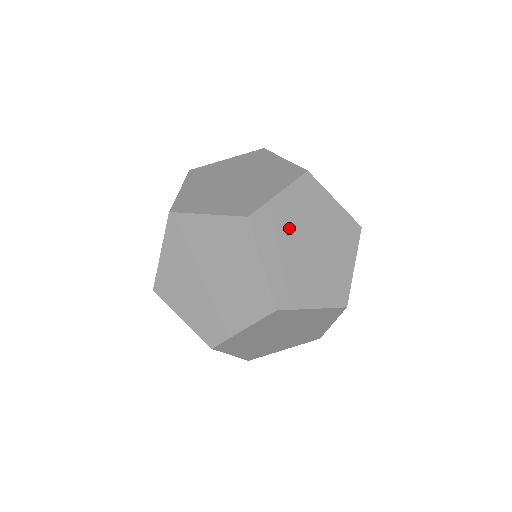
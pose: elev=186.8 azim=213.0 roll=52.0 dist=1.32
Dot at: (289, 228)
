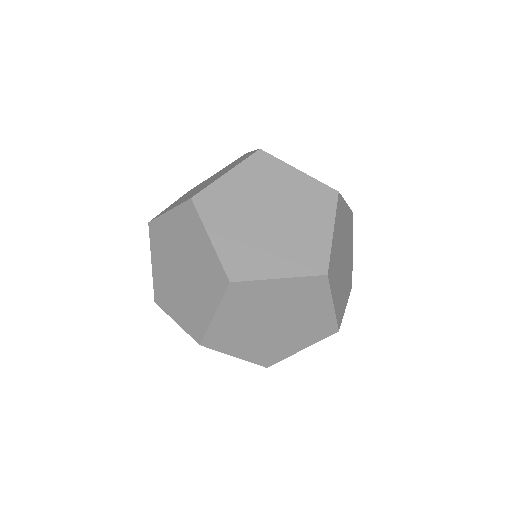
Dot at: (241, 203)
